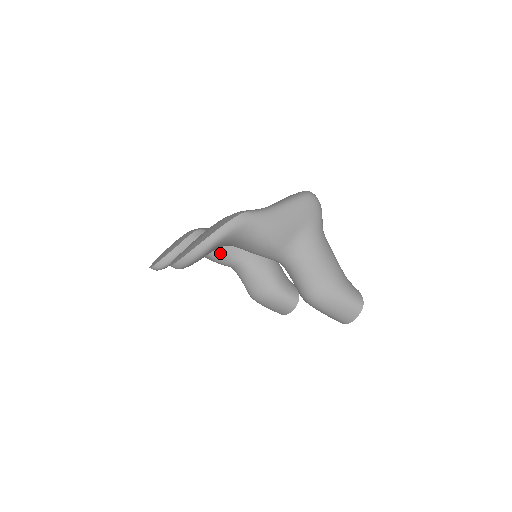
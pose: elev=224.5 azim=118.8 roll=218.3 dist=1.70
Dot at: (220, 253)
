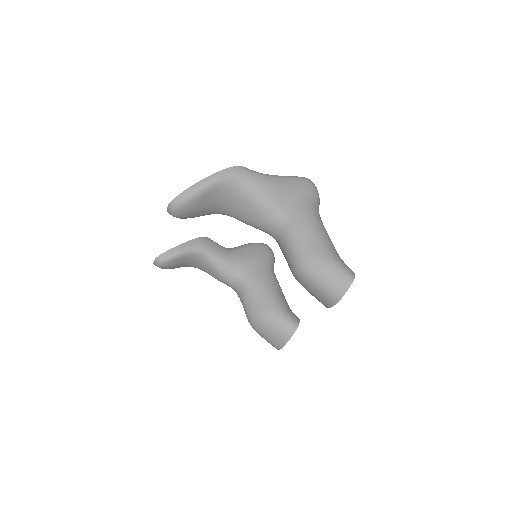
Dot at: (224, 264)
